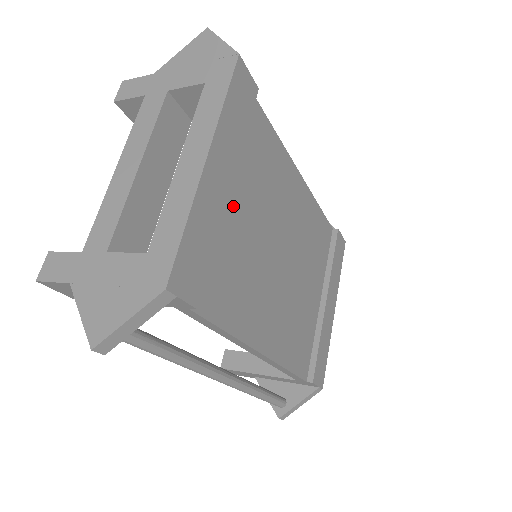
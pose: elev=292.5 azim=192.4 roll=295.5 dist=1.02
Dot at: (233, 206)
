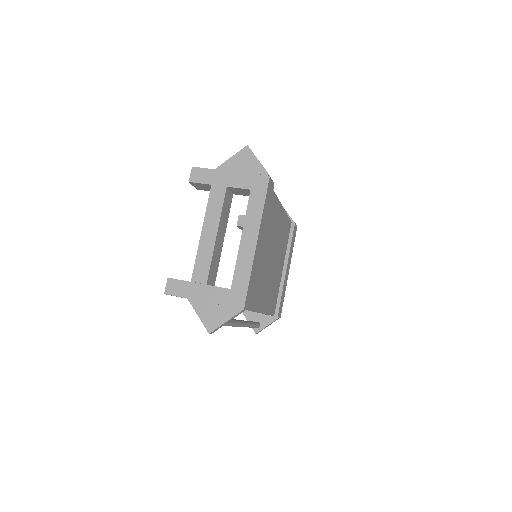
Dot at: occluded
